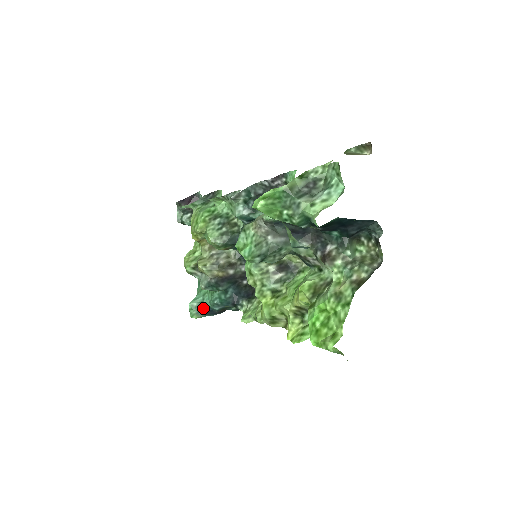
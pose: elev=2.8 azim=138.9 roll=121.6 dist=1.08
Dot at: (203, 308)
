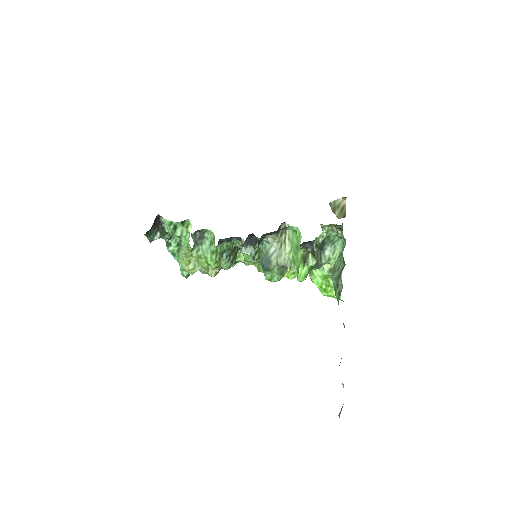
Dot at: occluded
